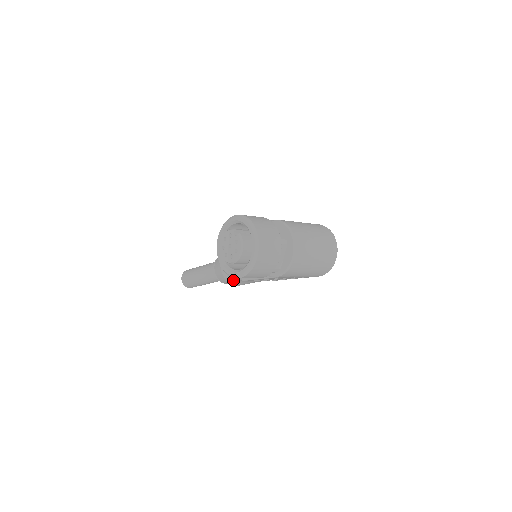
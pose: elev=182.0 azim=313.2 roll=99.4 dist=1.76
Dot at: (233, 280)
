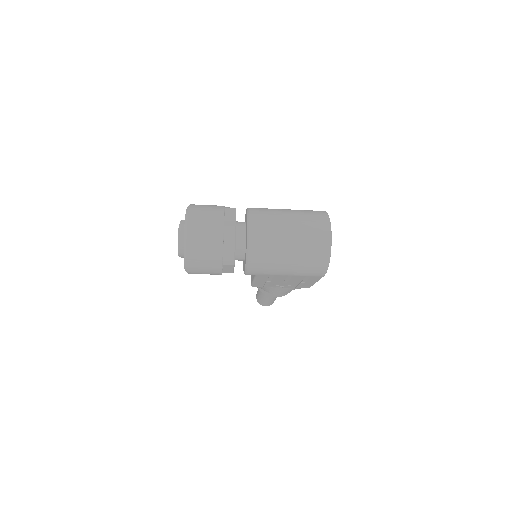
Dot at: (262, 289)
